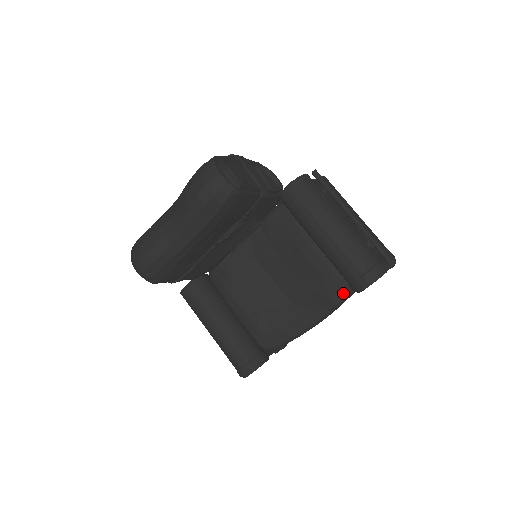
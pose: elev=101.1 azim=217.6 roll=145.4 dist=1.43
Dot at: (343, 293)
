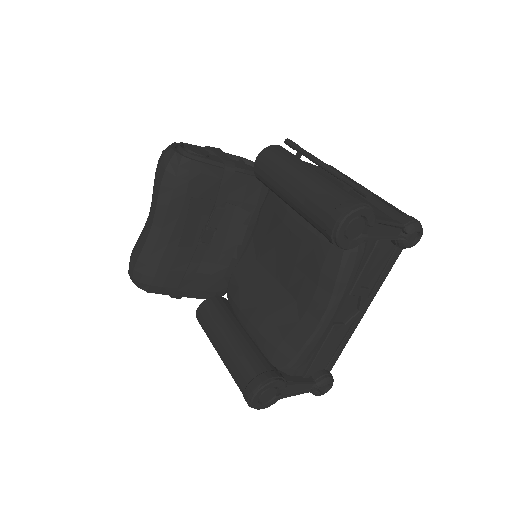
Dot at: (337, 263)
